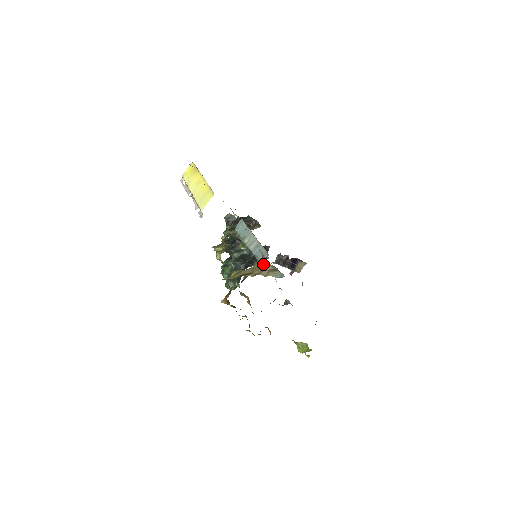
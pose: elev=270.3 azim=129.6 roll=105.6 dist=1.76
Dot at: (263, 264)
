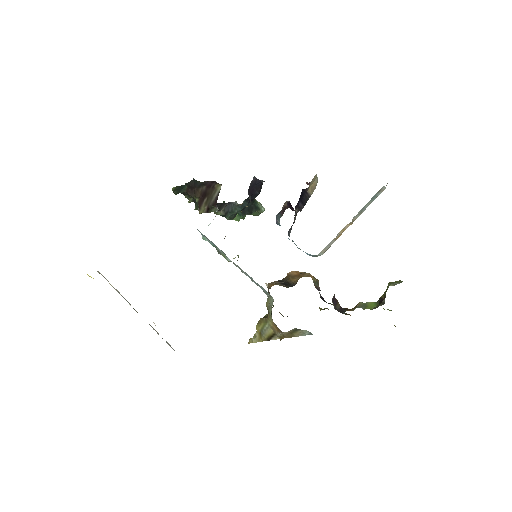
Dot at: (278, 329)
